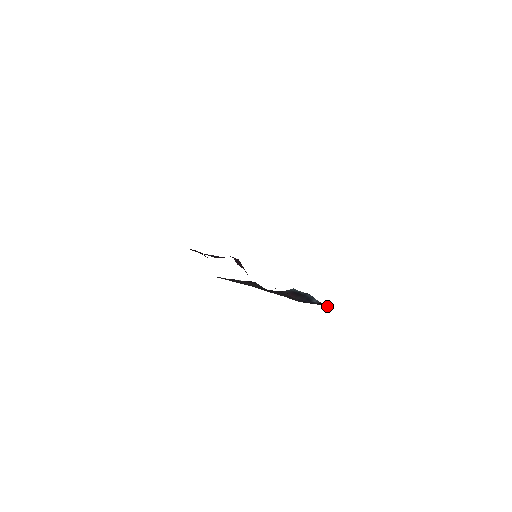
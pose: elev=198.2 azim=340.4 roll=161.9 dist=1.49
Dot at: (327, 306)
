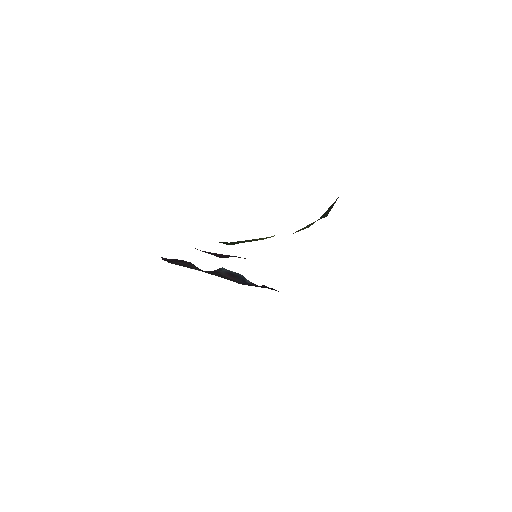
Dot at: occluded
